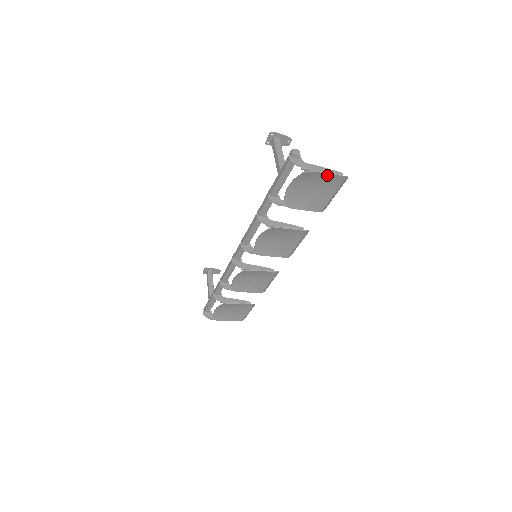
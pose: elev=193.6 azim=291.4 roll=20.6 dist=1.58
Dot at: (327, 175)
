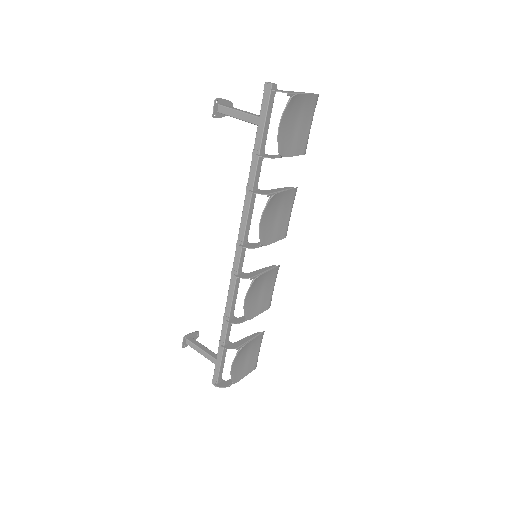
Dot at: (306, 97)
